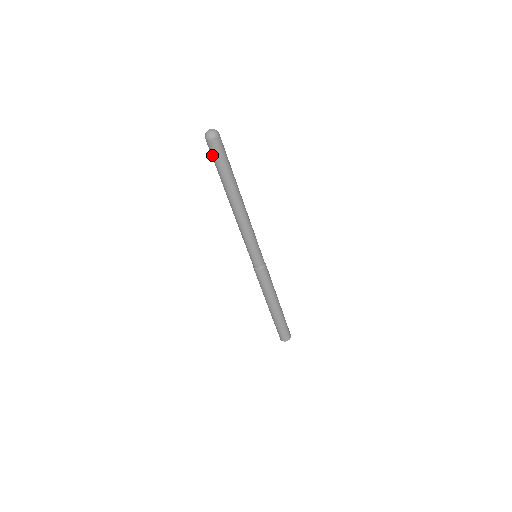
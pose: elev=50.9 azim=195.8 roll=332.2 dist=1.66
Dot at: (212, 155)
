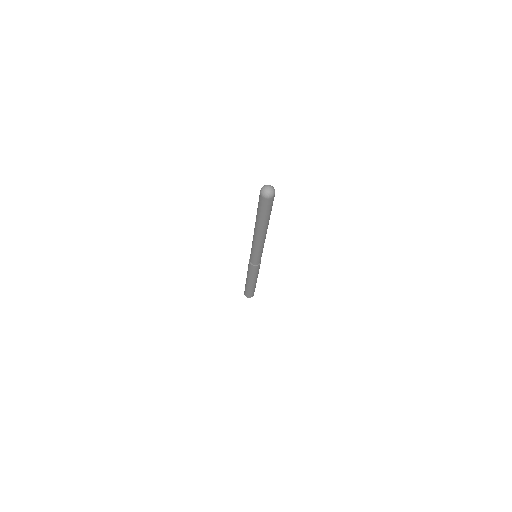
Dot at: (259, 200)
